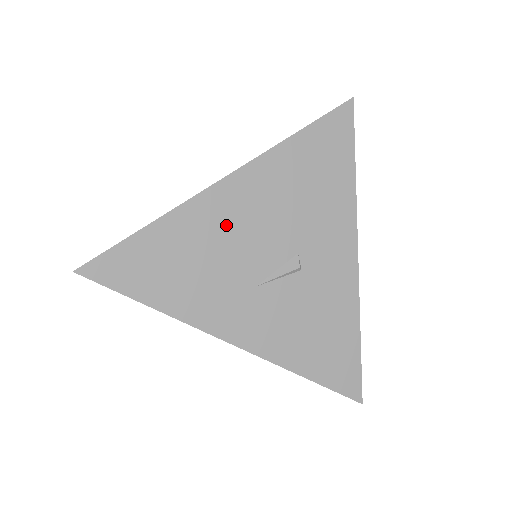
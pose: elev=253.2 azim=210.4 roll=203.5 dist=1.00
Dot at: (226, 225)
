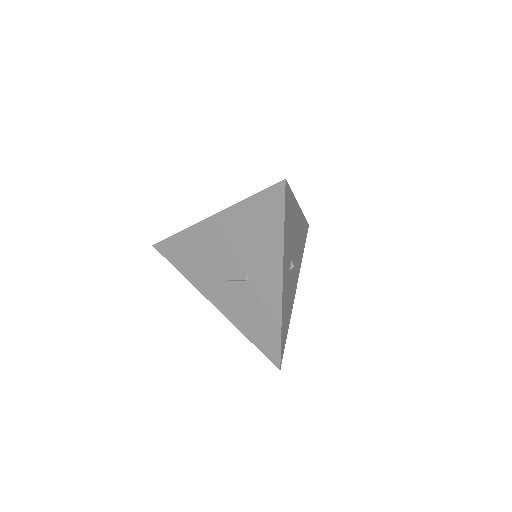
Dot at: (211, 243)
